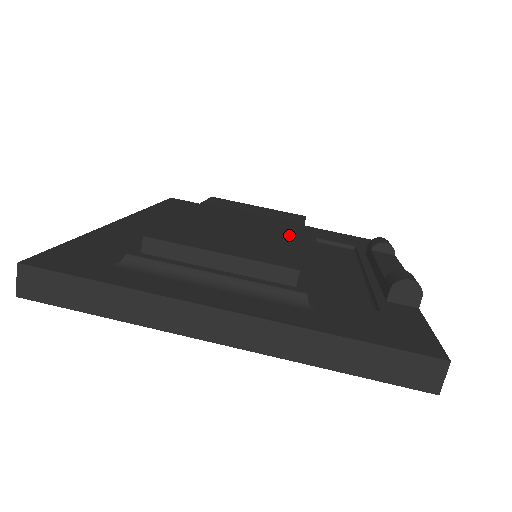
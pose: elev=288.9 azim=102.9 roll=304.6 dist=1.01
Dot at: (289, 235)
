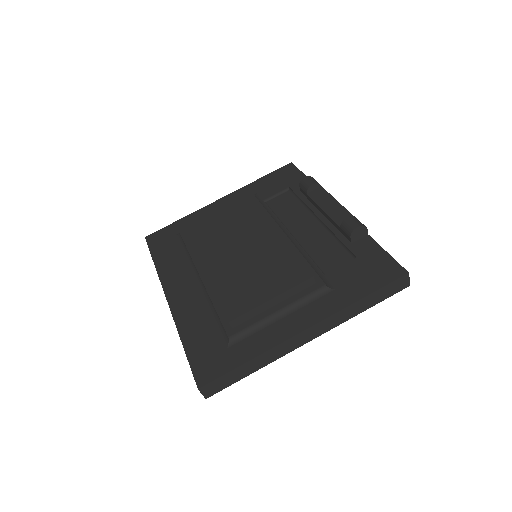
Dot at: (270, 236)
